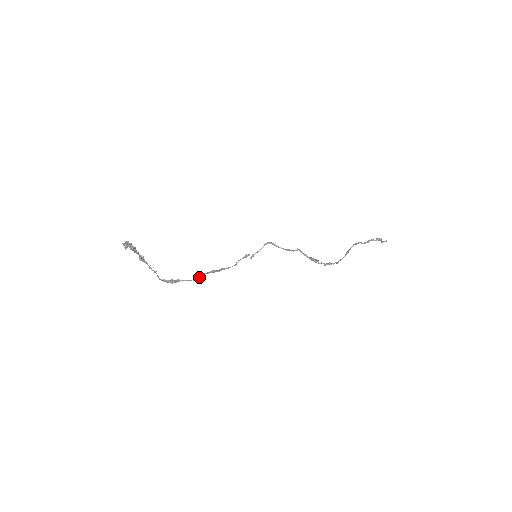
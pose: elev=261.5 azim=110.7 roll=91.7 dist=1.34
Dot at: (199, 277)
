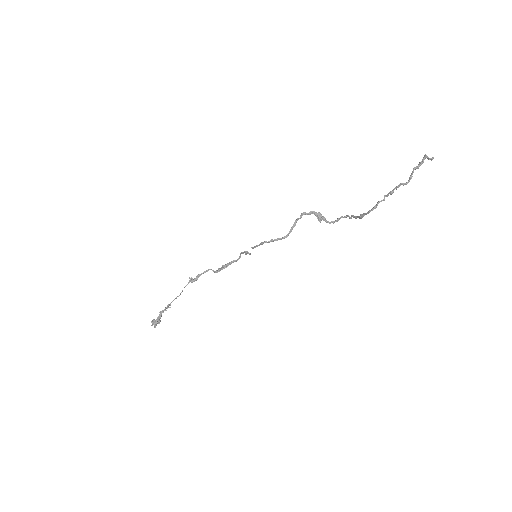
Dot at: (214, 272)
